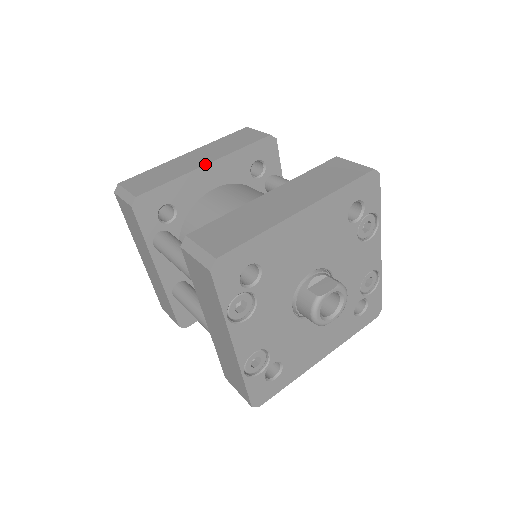
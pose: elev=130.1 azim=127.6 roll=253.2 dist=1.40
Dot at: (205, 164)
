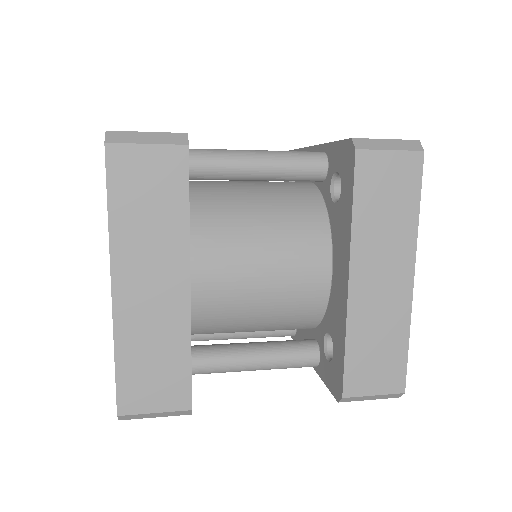
Dot at: (189, 289)
